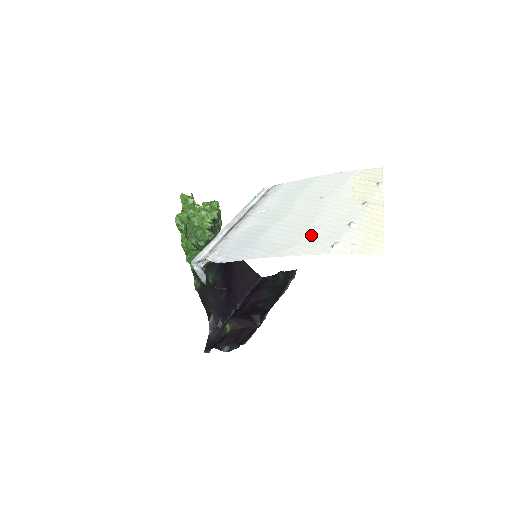
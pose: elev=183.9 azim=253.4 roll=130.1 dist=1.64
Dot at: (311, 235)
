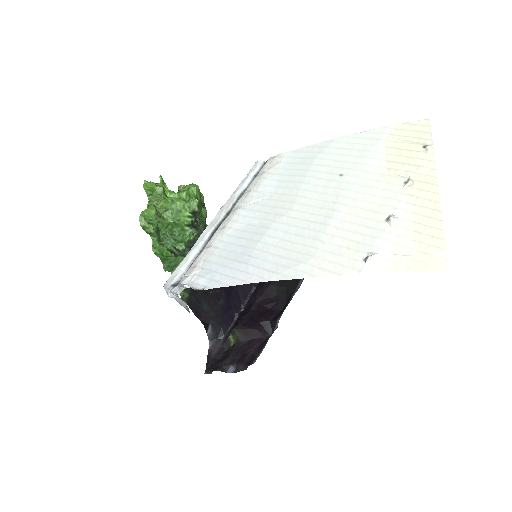
Dot at: (331, 241)
